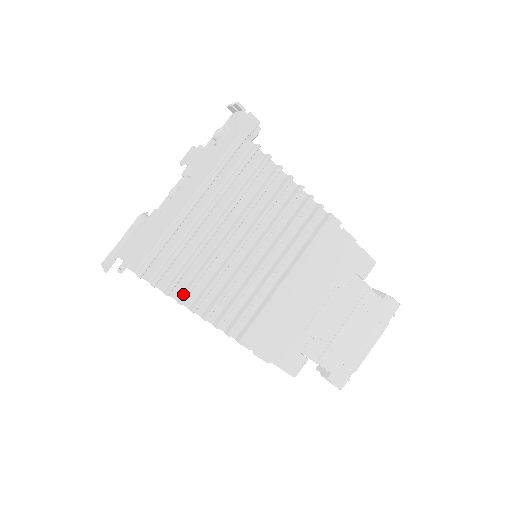
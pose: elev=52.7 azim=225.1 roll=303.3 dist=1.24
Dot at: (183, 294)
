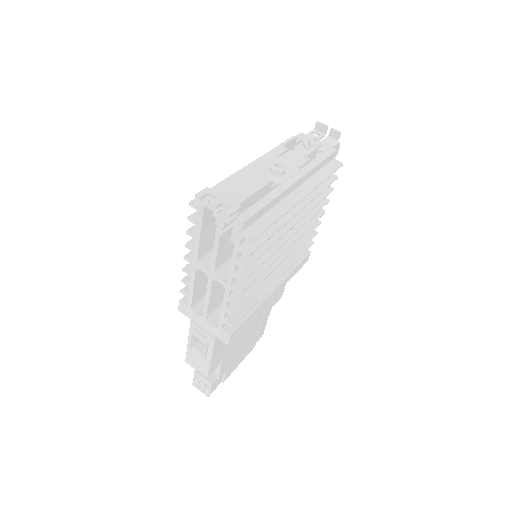
Dot at: (247, 272)
